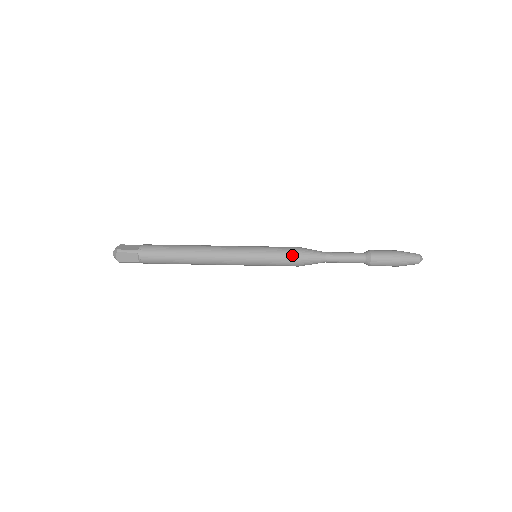
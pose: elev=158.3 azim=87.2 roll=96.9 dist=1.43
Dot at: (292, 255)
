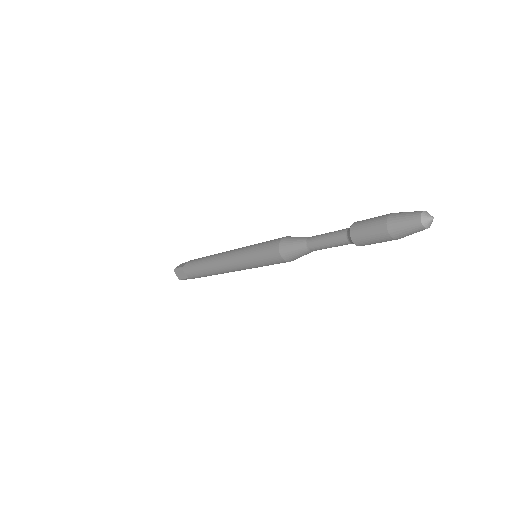
Dot at: (273, 249)
